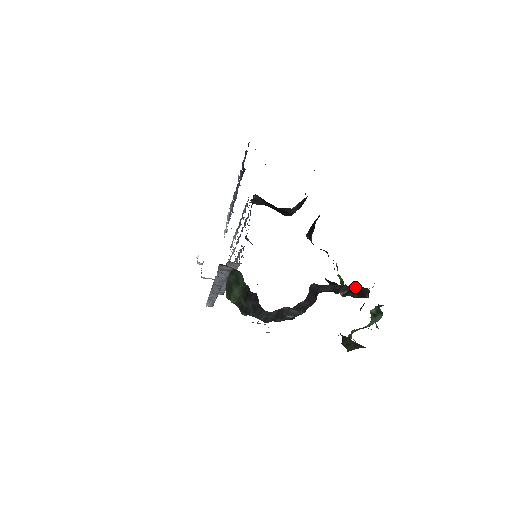
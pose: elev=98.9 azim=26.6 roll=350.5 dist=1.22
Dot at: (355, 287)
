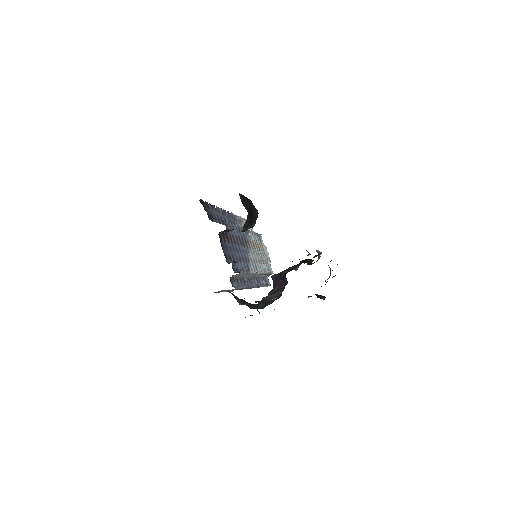
Dot at: (301, 263)
